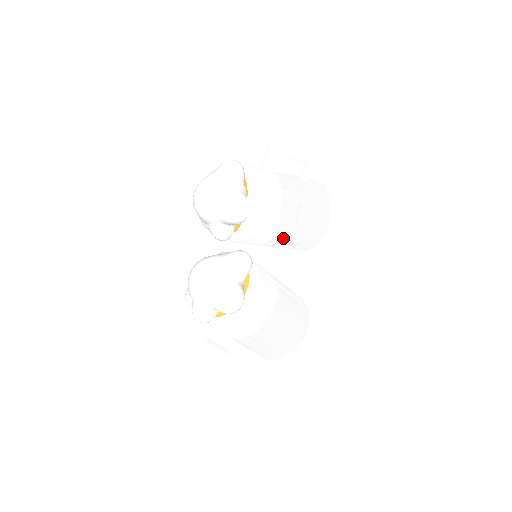
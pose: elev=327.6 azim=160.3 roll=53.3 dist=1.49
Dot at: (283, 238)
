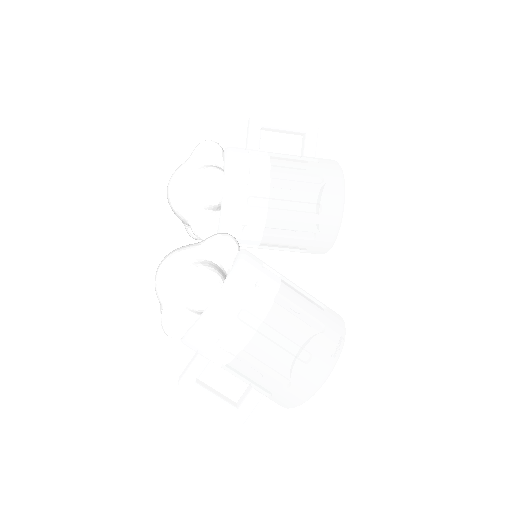
Dot at: (284, 220)
